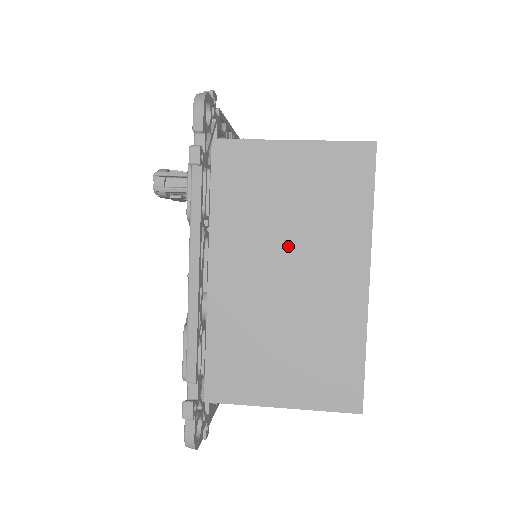
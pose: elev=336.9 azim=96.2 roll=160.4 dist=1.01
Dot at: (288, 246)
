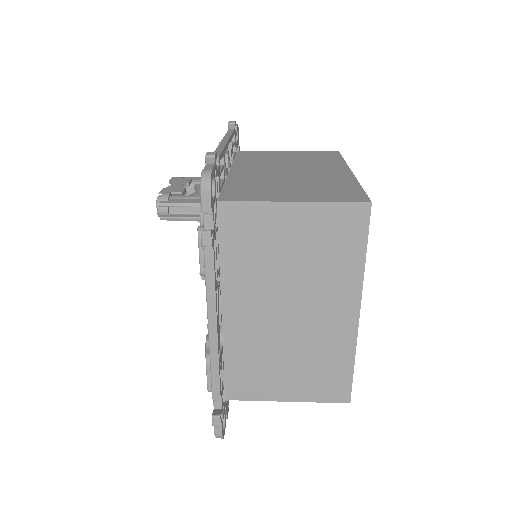
Dot at: (291, 289)
